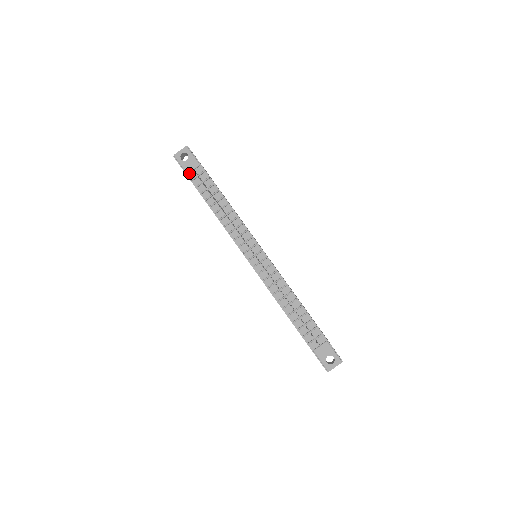
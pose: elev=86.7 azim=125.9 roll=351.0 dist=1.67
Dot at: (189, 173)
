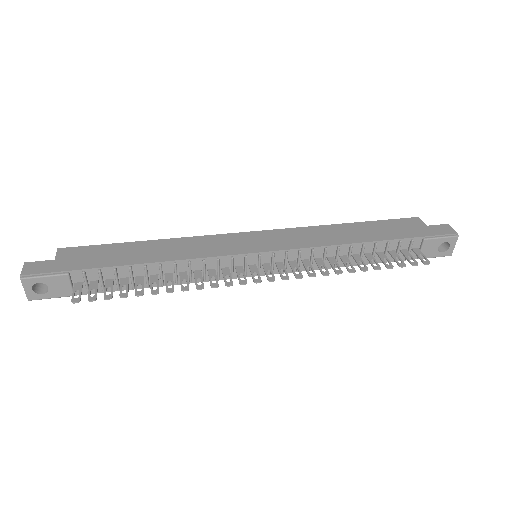
Dot at: occluded
